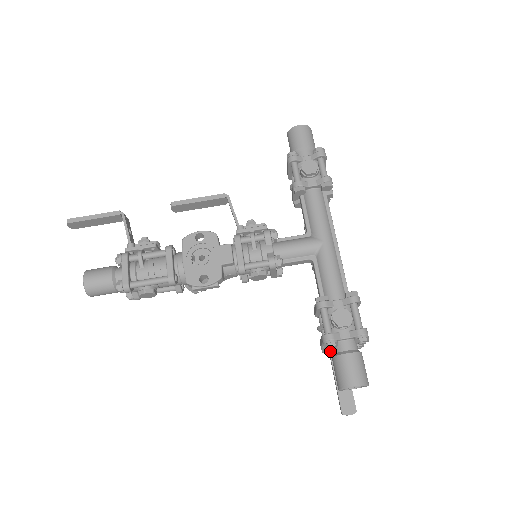
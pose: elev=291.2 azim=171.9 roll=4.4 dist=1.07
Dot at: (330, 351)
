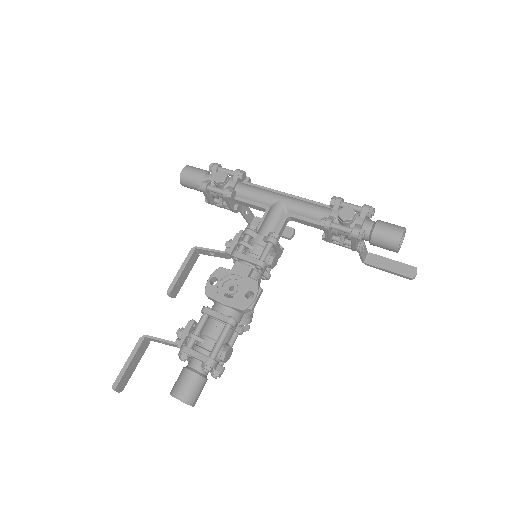
Dot at: (364, 245)
